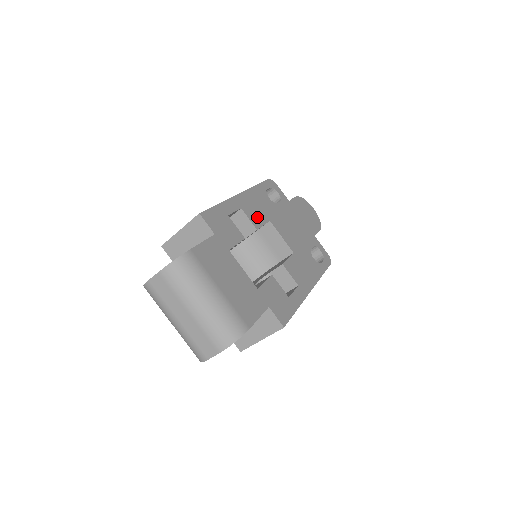
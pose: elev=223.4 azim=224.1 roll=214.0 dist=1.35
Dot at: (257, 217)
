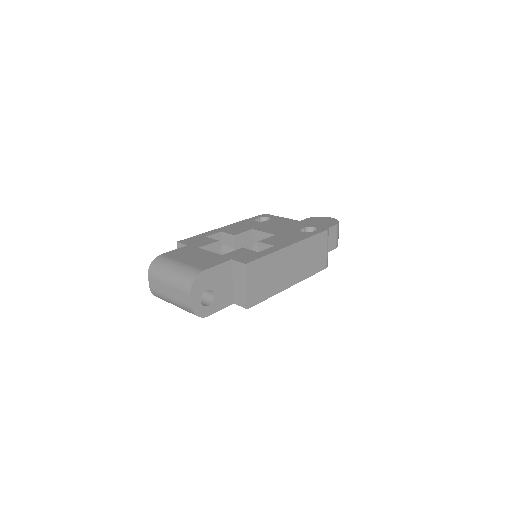
Dot at: (237, 231)
